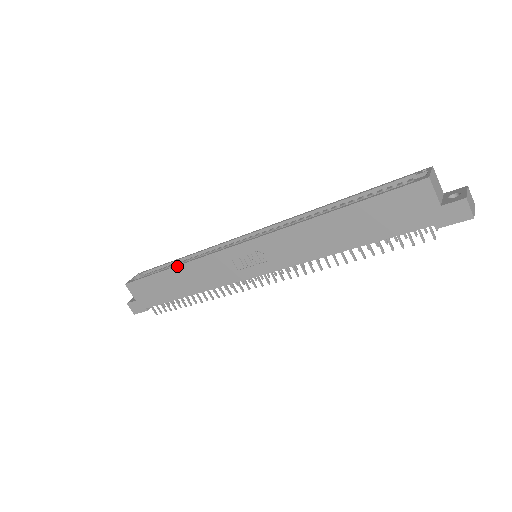
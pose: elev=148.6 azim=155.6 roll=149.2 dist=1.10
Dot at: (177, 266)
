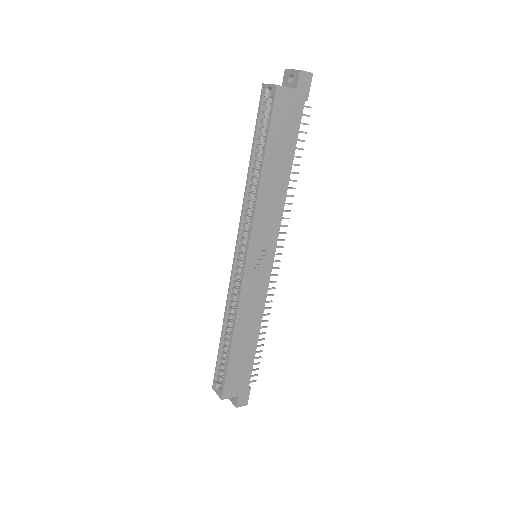
Dot at: (233, 334)
